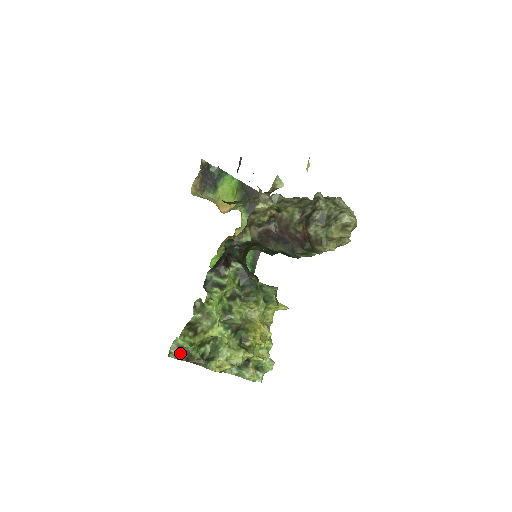
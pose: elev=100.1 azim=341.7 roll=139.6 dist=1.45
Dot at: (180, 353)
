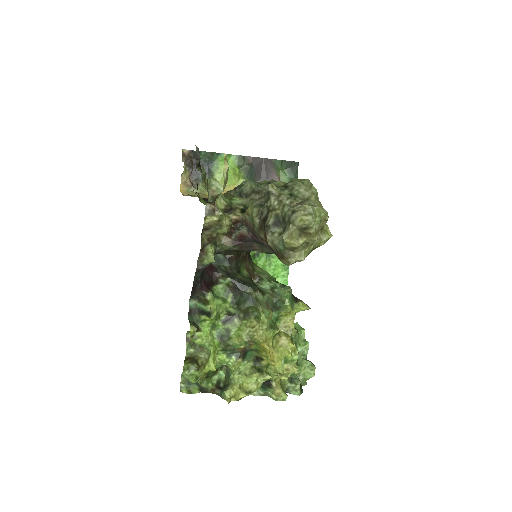
Dot at: (192, 386)
